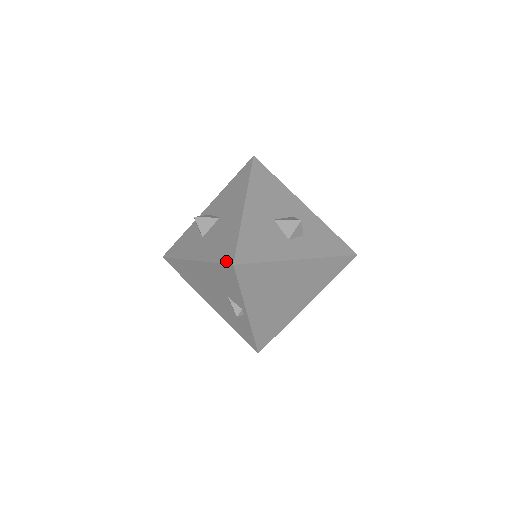
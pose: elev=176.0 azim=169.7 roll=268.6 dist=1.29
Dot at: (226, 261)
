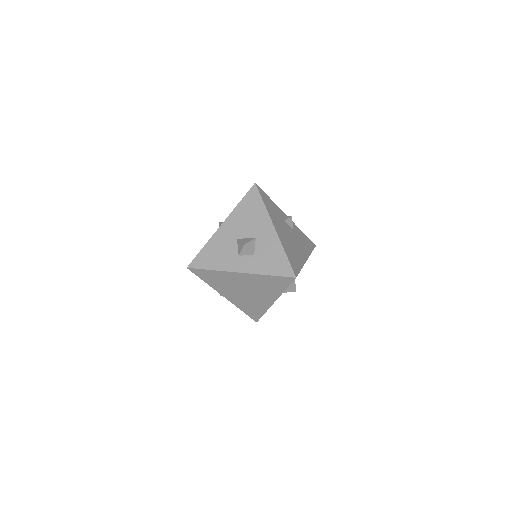
Dot at: occluded
